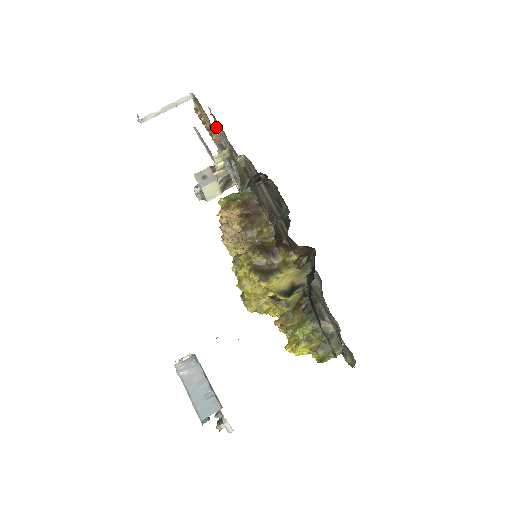
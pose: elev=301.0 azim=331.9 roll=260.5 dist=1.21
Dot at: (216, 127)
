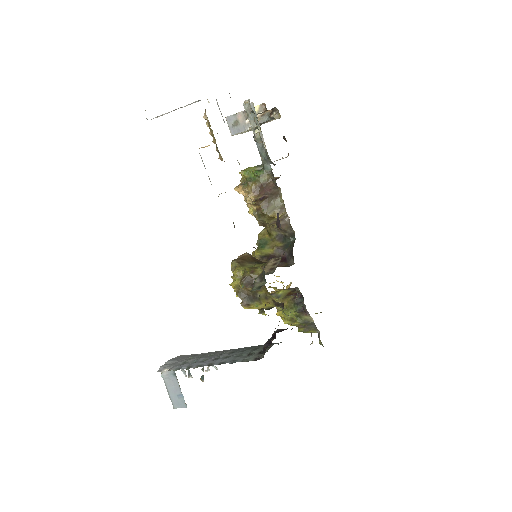
Dot at: occluded
